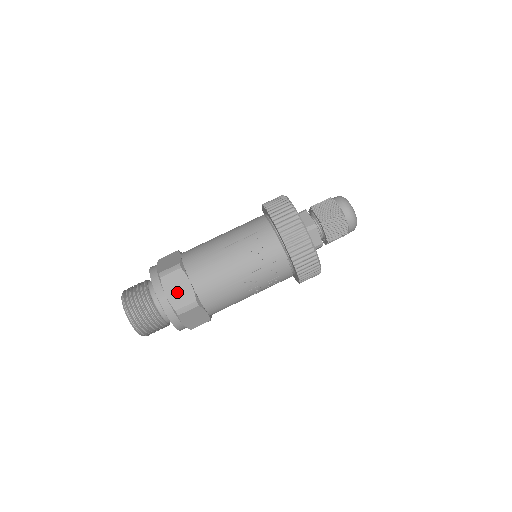
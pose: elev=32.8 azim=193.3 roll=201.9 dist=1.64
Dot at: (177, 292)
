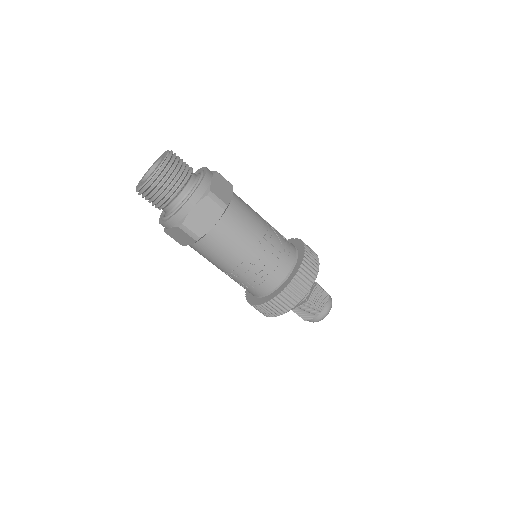
Dot at: (220, 188)
